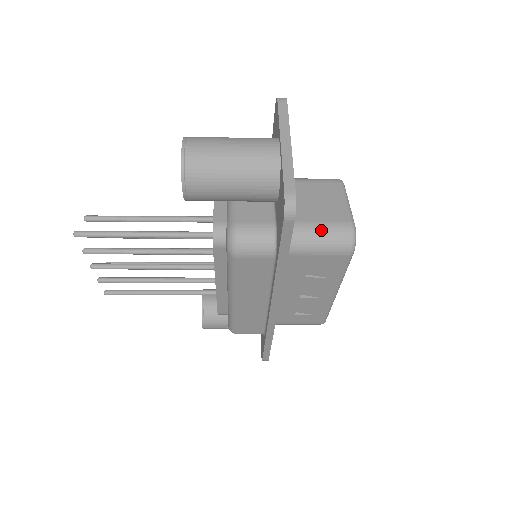
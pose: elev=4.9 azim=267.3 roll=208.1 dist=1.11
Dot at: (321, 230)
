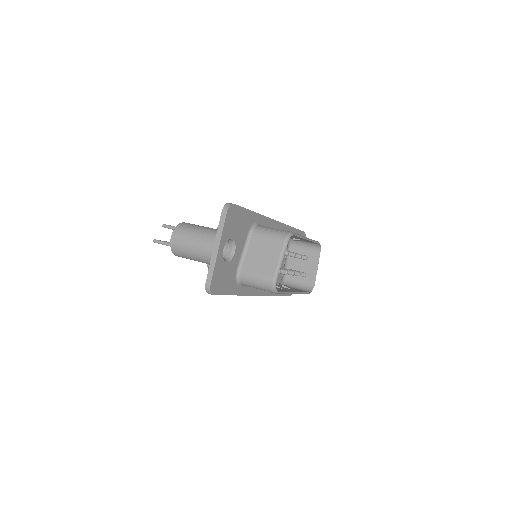
Dot at: (256, 279)
